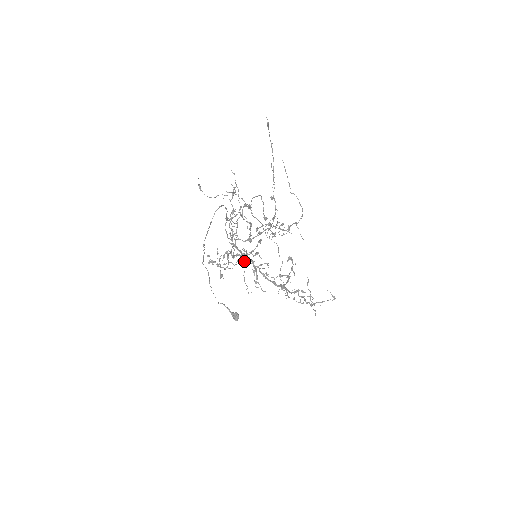
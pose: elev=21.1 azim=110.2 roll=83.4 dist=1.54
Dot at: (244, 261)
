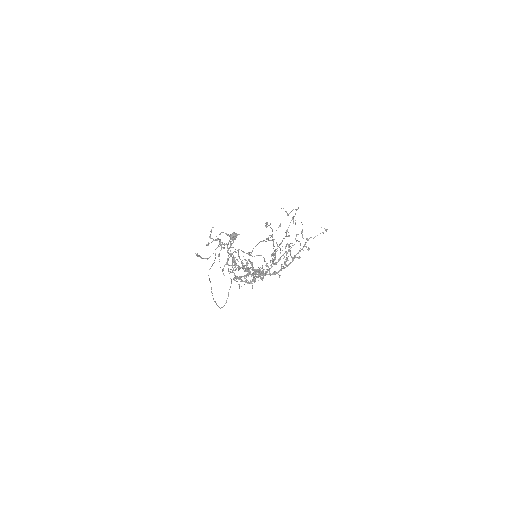
Dot at: (246, 266)
